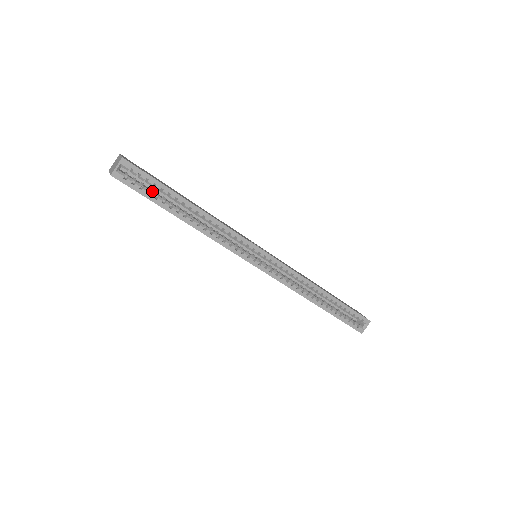
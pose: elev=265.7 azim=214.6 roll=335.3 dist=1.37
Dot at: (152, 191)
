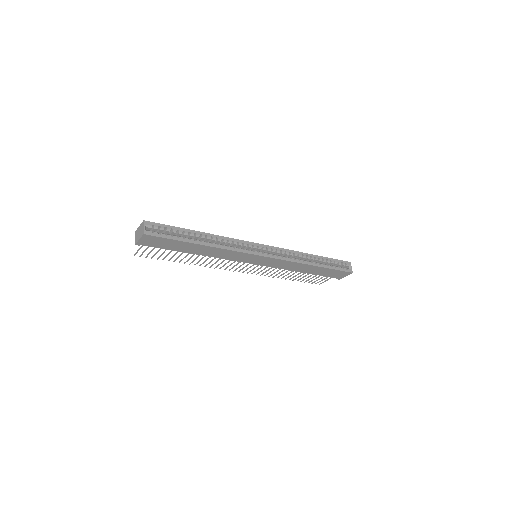
Dot at: (172, 236)
